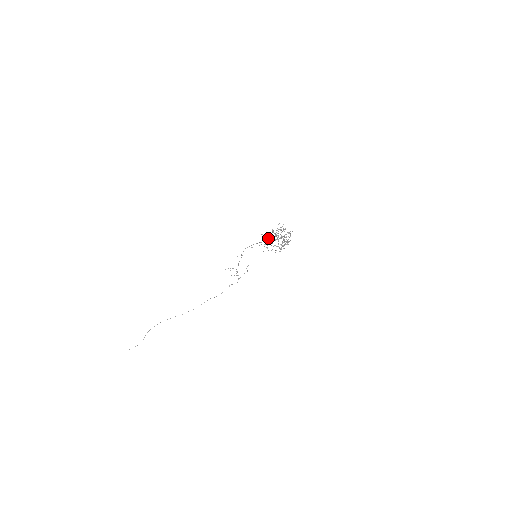
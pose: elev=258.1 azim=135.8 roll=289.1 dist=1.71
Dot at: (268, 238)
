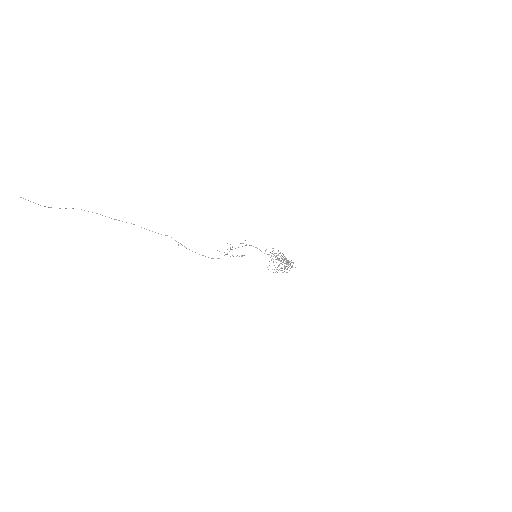
Dot at: occluded
